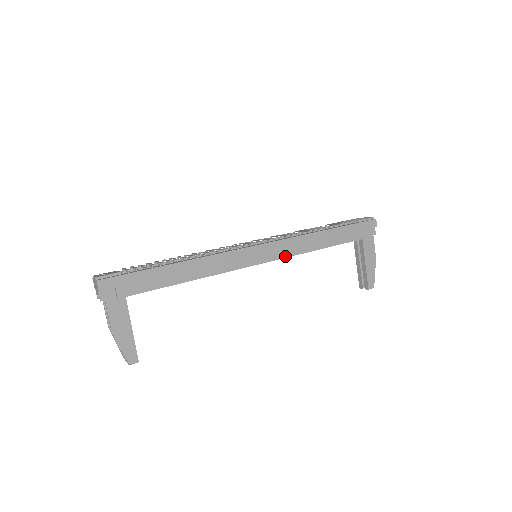
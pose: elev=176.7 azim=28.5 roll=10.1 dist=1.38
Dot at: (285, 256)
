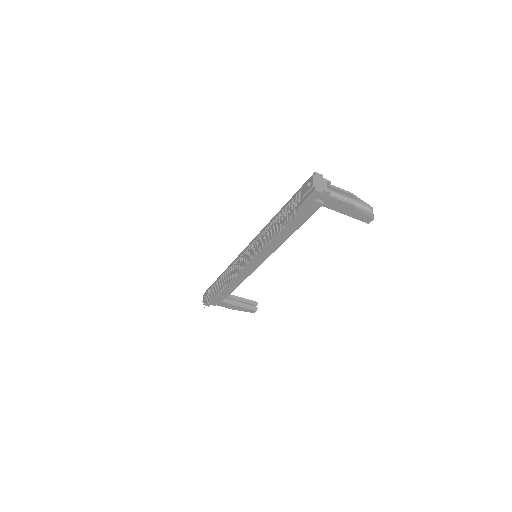
Dot at: (269, 255)
